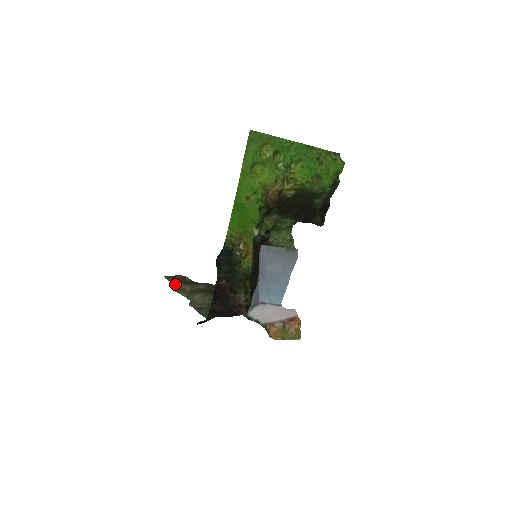
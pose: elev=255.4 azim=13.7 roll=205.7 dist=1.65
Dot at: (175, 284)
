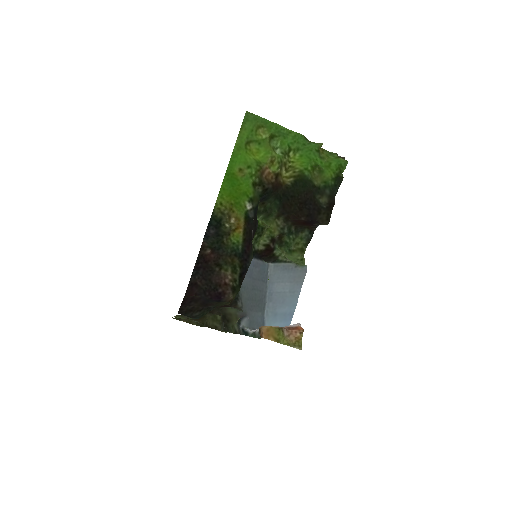
Dot at: occluded
